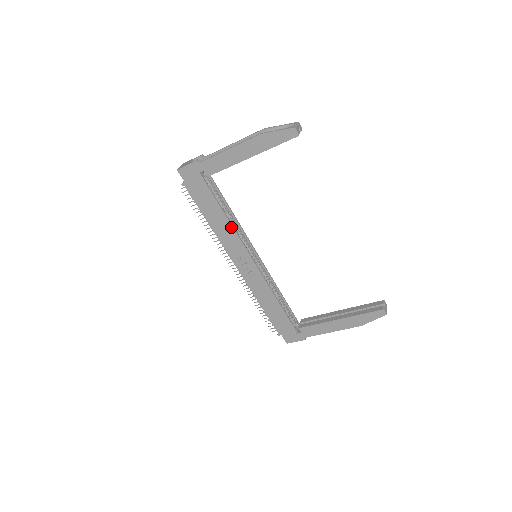
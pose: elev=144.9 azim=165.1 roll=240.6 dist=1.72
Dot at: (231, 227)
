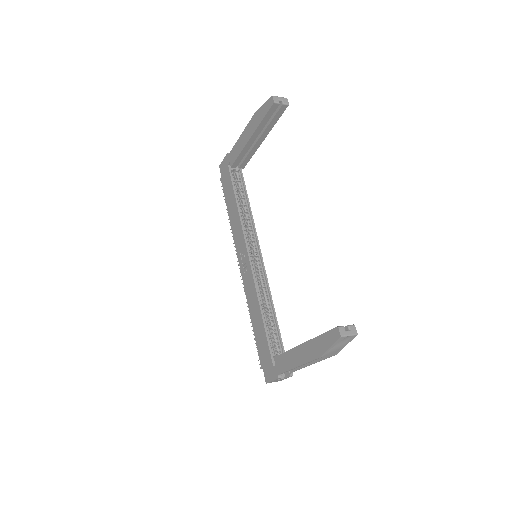
Dot at: (239, 218)
